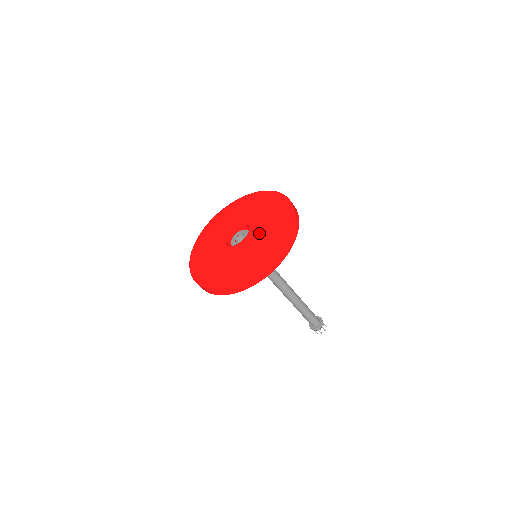
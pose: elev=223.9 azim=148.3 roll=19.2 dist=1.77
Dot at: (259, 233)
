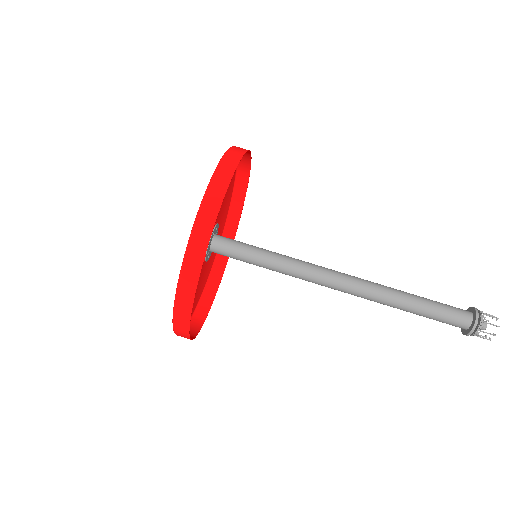
Dot at: occluded
